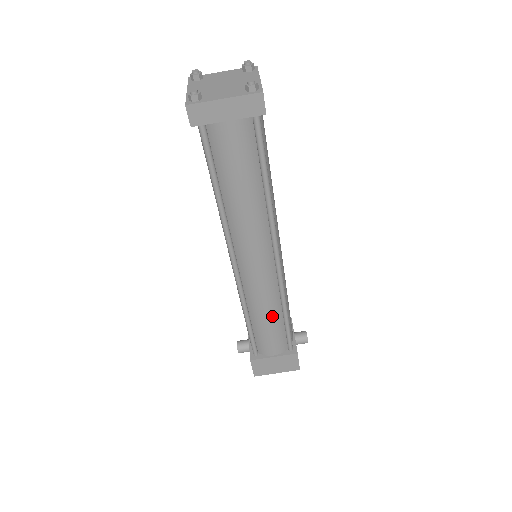
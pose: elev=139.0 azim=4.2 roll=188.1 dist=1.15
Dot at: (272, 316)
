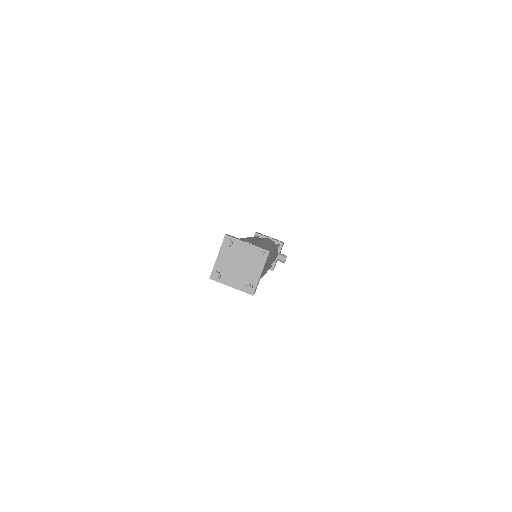
Dot at: occluded
